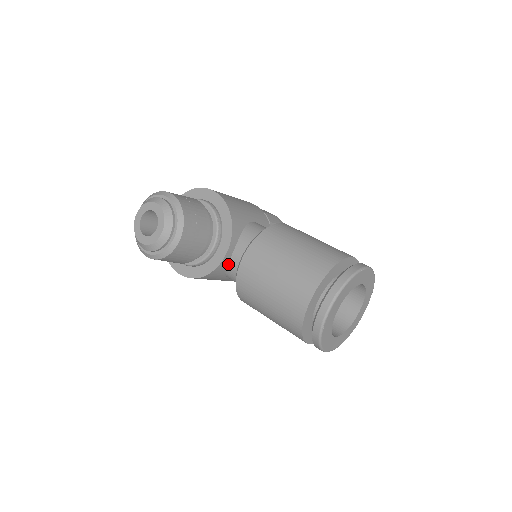
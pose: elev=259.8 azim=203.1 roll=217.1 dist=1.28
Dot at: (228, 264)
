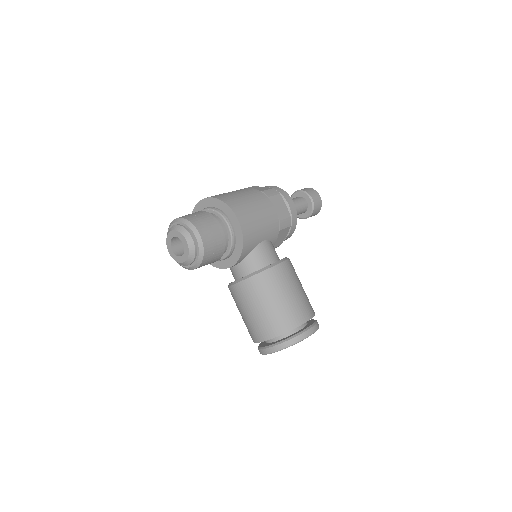
Dot at: occluded
